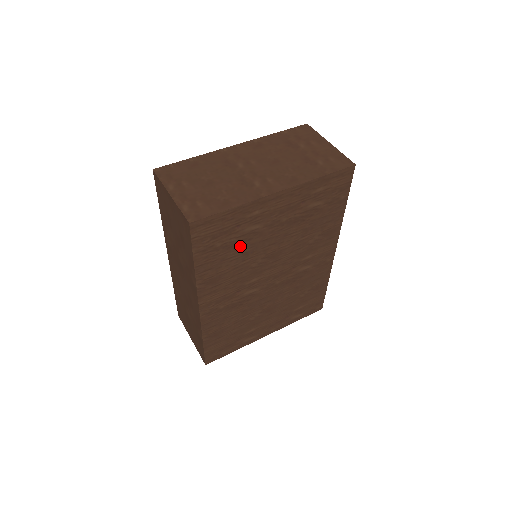
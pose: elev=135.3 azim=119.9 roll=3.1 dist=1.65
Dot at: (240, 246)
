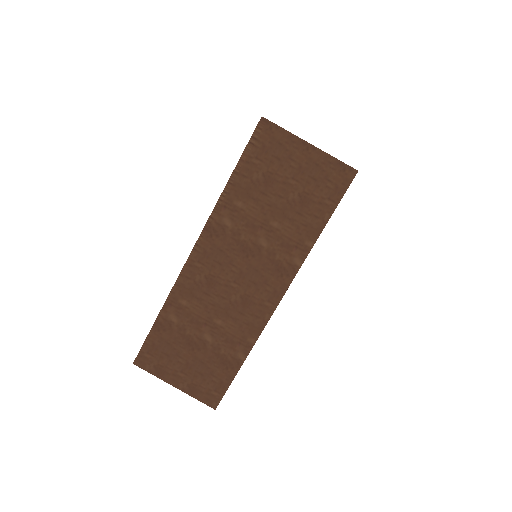
Dot at: occluded
